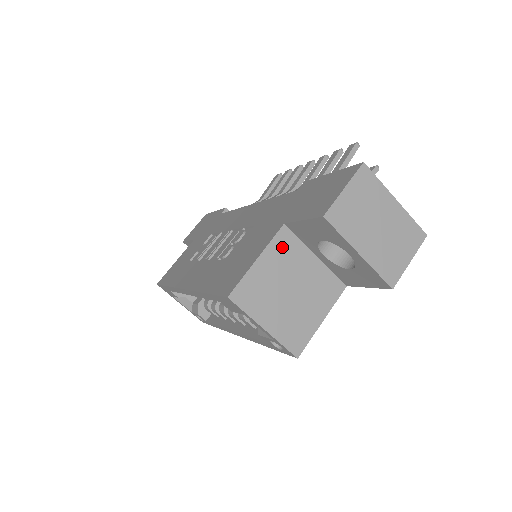
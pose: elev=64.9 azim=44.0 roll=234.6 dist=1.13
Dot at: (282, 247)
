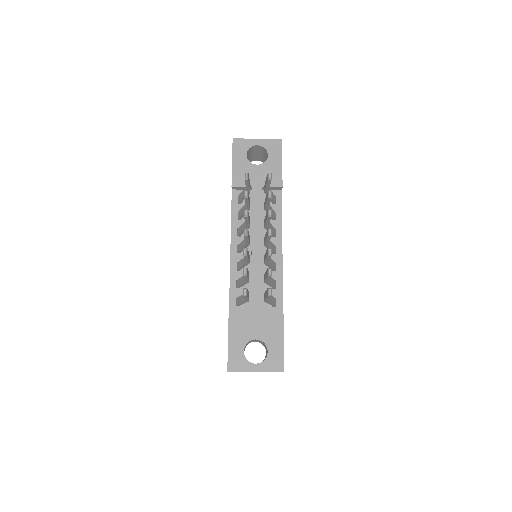
Dot at: occluded
